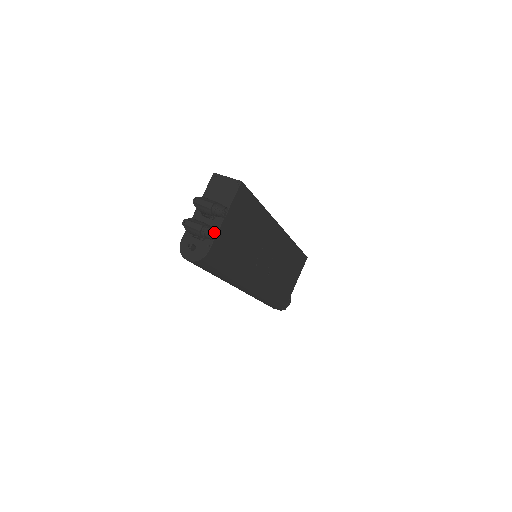
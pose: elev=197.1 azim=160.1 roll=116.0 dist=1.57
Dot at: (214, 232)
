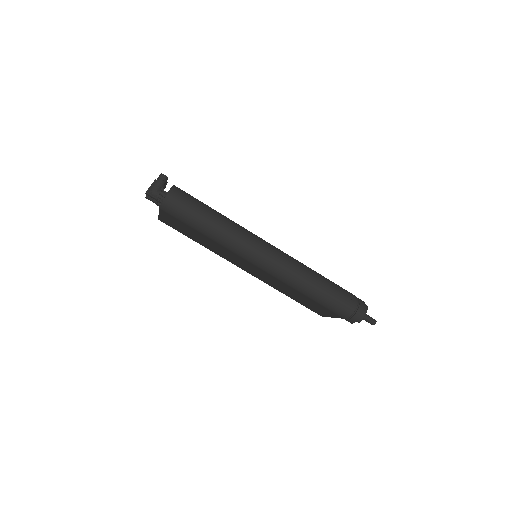
Dot at: occluded
